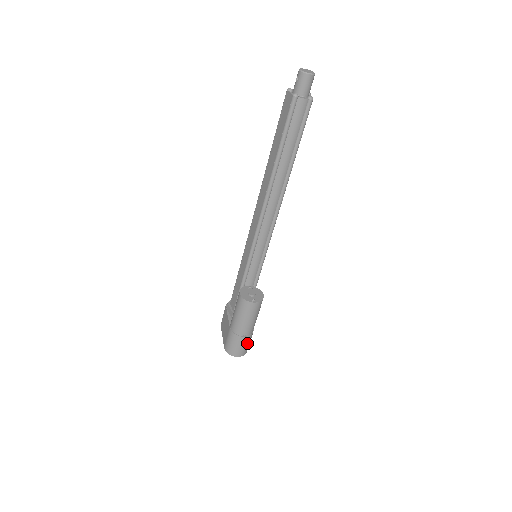
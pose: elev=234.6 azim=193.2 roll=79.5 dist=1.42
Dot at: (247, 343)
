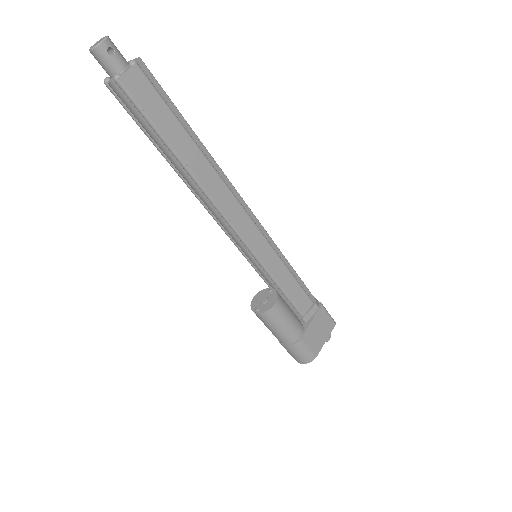
Dot at: (297, 352)
